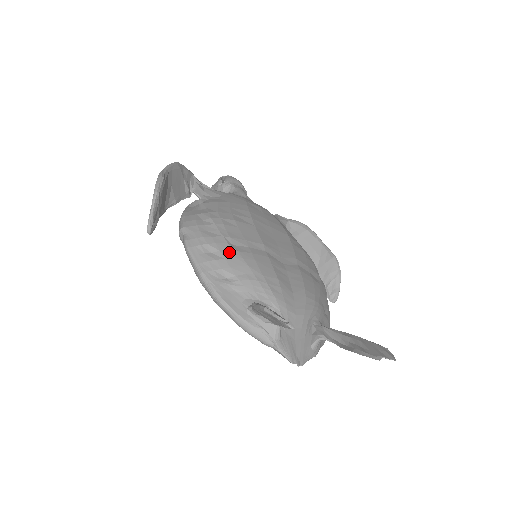
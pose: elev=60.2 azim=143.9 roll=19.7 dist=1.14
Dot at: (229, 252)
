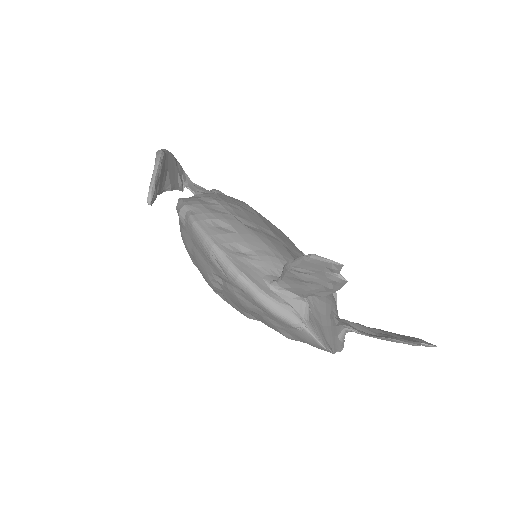
Dot at: (242, 228)
